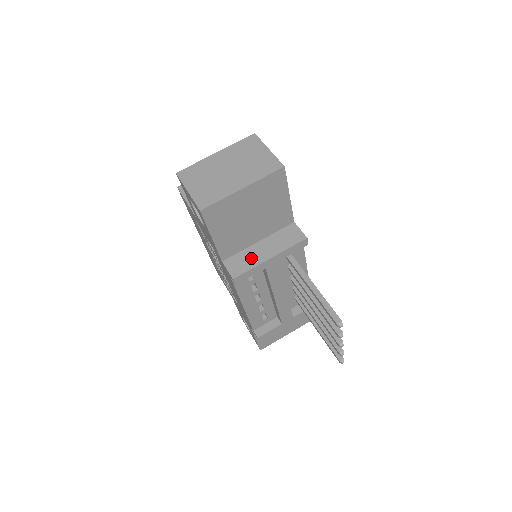
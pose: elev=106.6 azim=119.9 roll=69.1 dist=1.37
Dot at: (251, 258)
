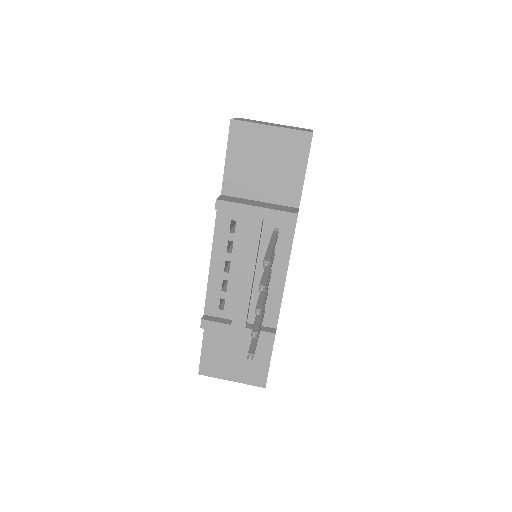
Dot at: (243, 201)
